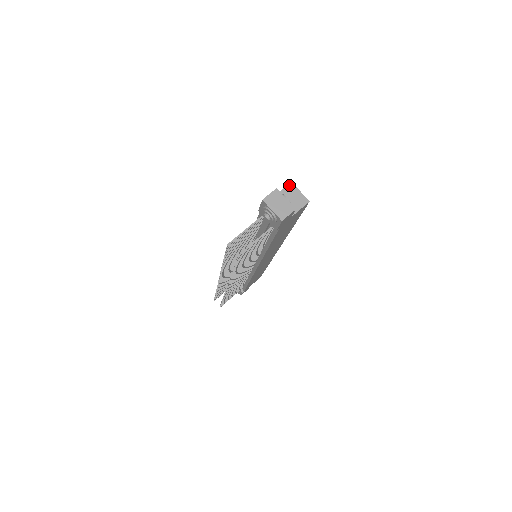
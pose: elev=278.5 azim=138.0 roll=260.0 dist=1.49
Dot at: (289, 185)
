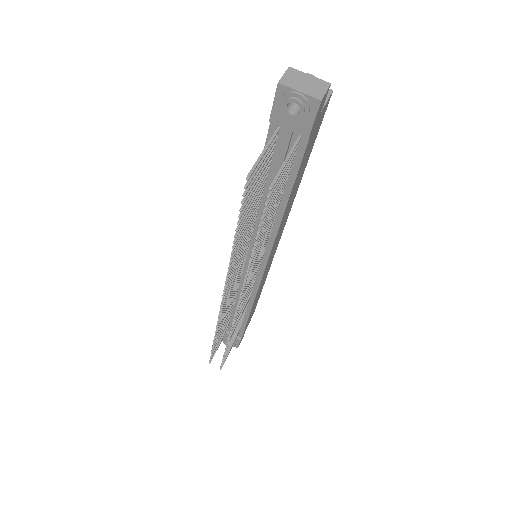
Dot at: occluded
